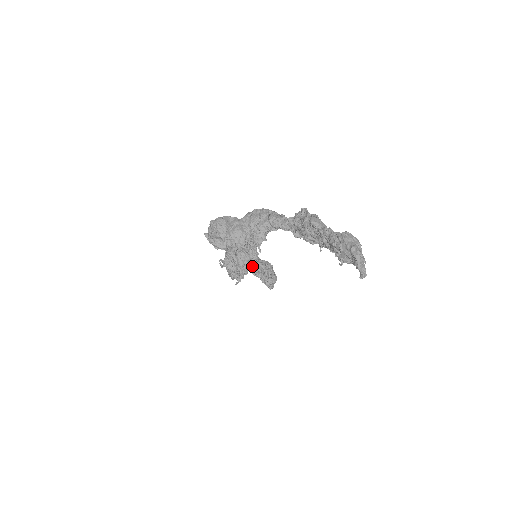
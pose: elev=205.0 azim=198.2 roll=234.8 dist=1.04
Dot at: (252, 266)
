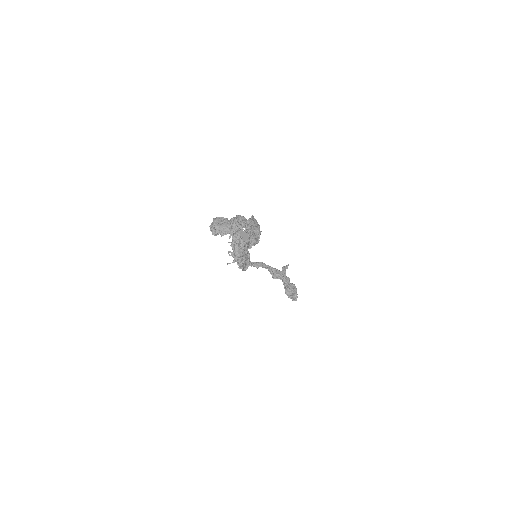
Dot at: occluded
